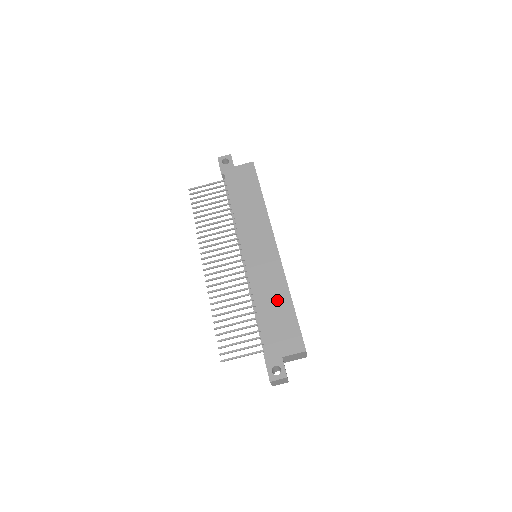
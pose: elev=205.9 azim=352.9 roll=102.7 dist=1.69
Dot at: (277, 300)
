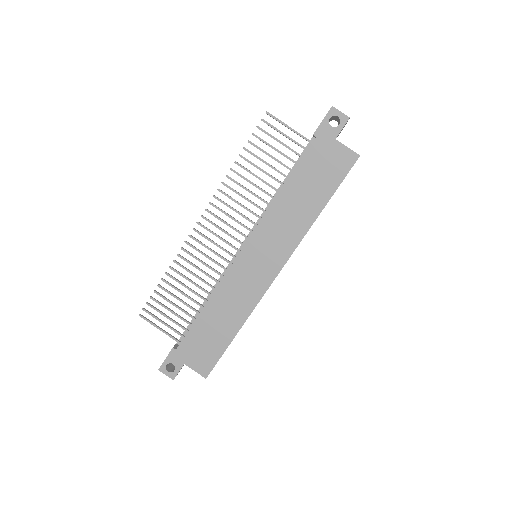
Dot at: (226, 320)
